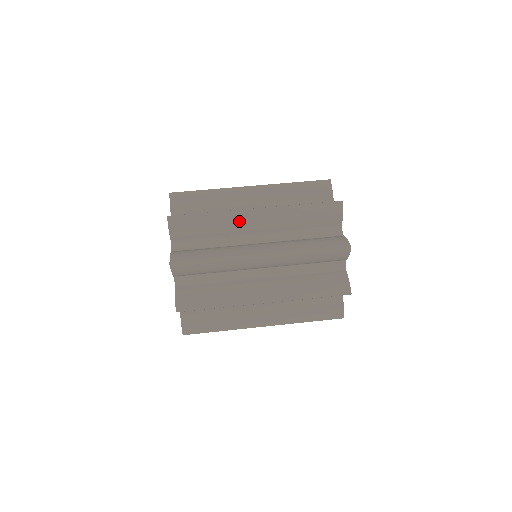
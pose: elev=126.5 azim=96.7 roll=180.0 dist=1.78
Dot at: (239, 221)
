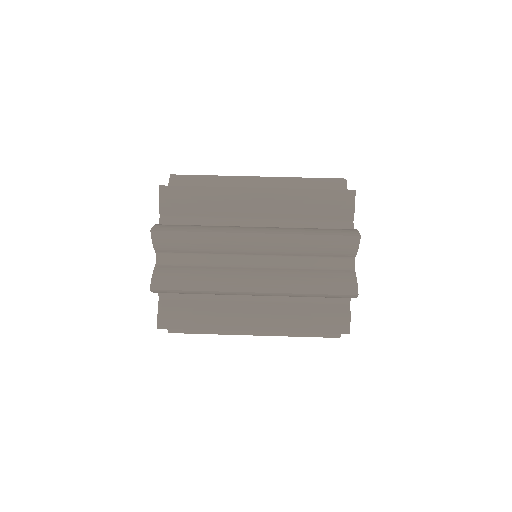
Dot at: (240, 184)
